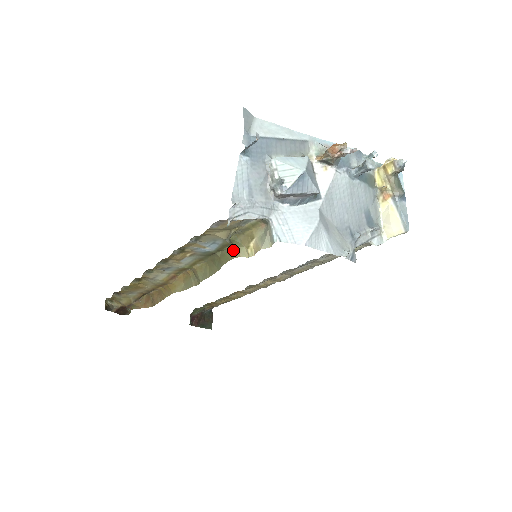
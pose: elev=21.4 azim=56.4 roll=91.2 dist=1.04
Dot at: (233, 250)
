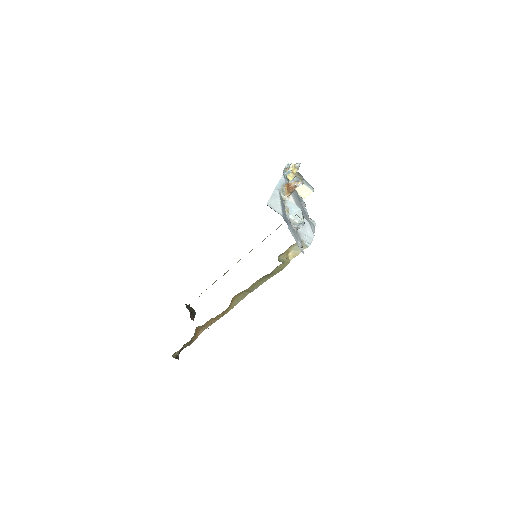
Dot at: (284, 264)
